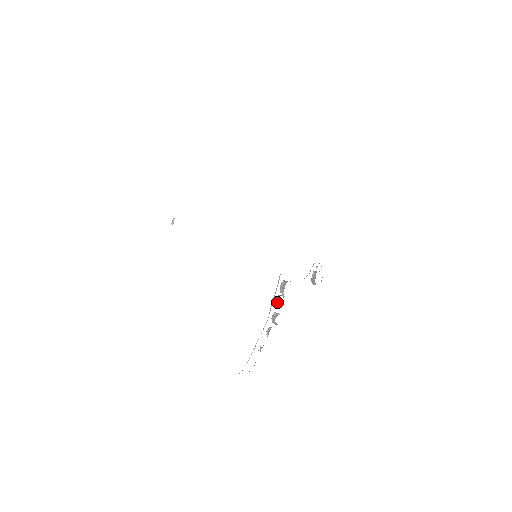
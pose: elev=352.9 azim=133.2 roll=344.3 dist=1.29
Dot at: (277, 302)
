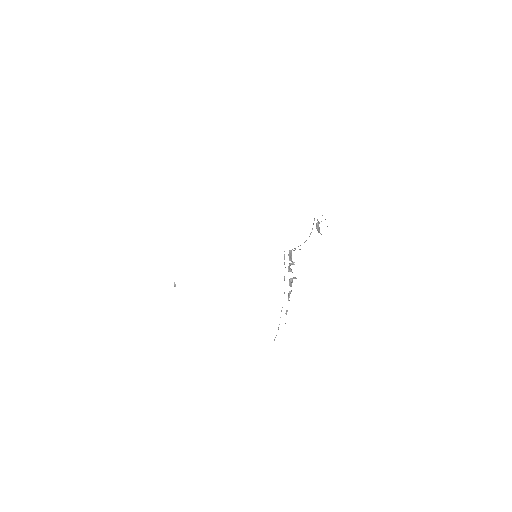
Dot at: (289, 270)
